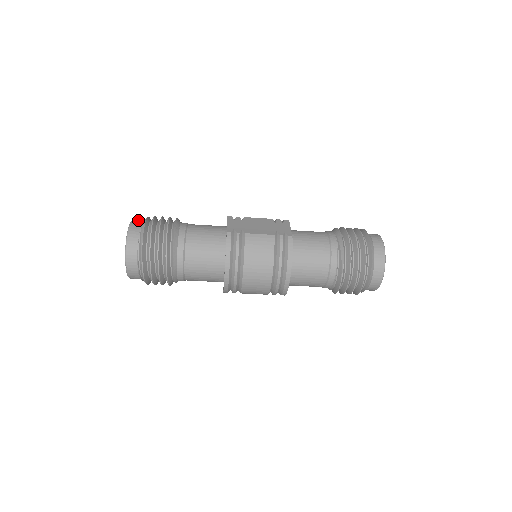
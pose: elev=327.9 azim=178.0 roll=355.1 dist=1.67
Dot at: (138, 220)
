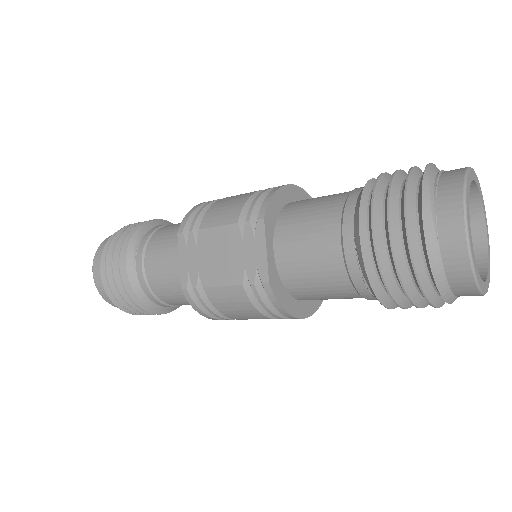
Dot at: (98, 258)
